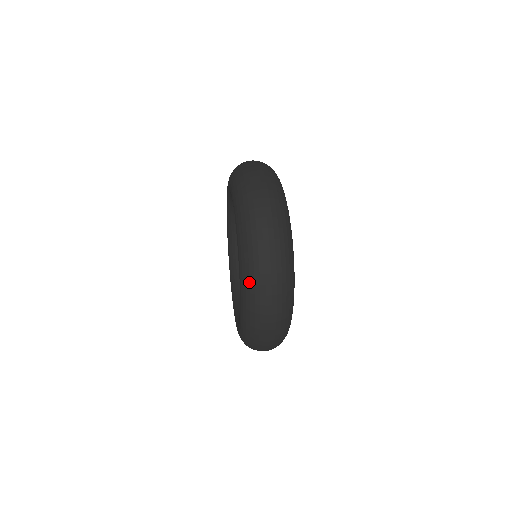
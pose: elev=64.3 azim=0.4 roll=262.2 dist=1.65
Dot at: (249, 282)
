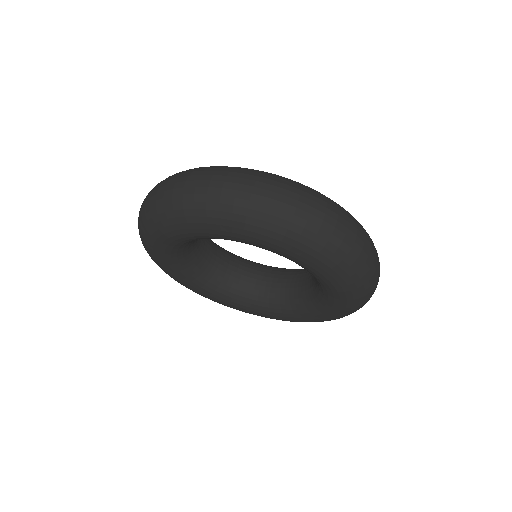
Dot at: (298, 235)
